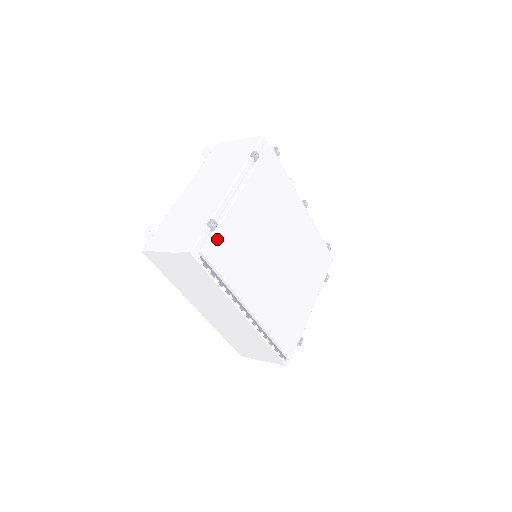
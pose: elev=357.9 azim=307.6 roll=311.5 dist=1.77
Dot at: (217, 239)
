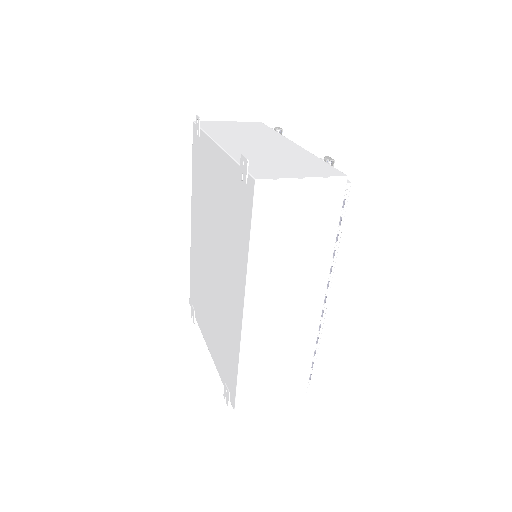
Dot at: occluded
